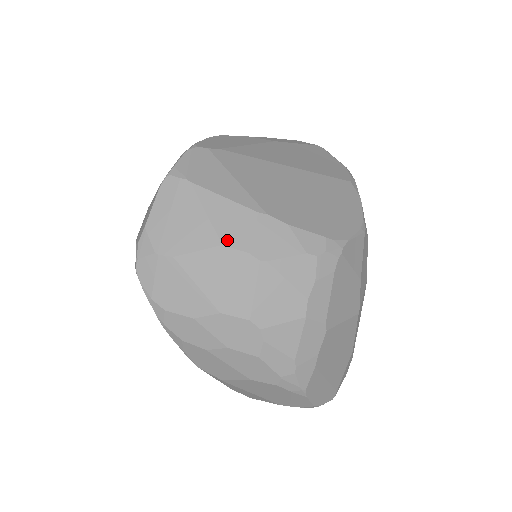
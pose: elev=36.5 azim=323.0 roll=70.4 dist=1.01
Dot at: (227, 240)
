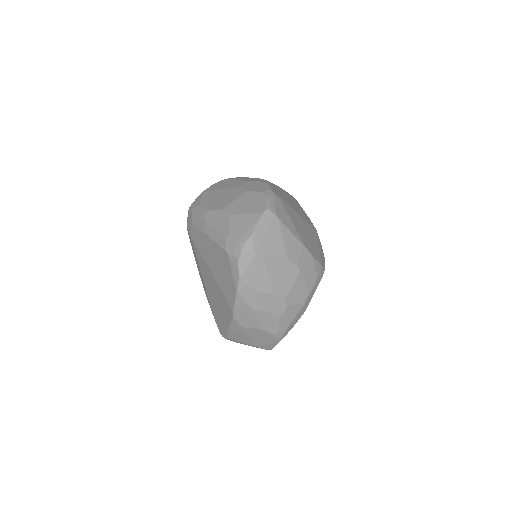
Dot at: (290, 256)
